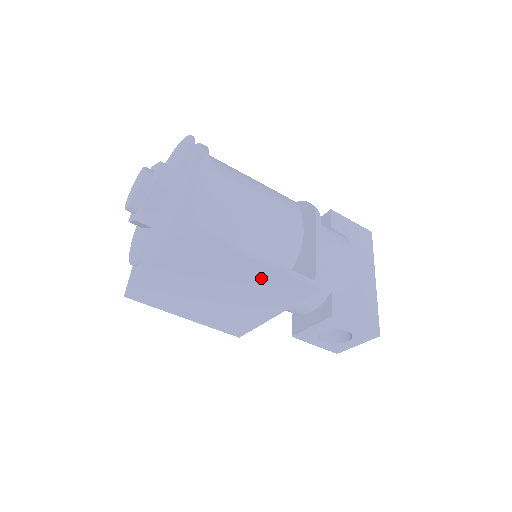
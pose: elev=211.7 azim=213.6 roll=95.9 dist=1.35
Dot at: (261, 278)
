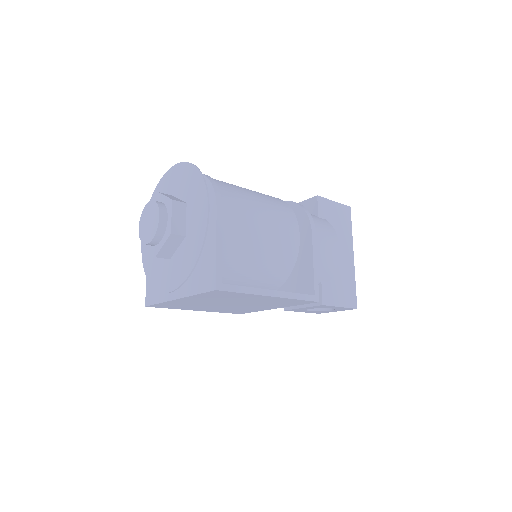
Dot at: (271, 300)
